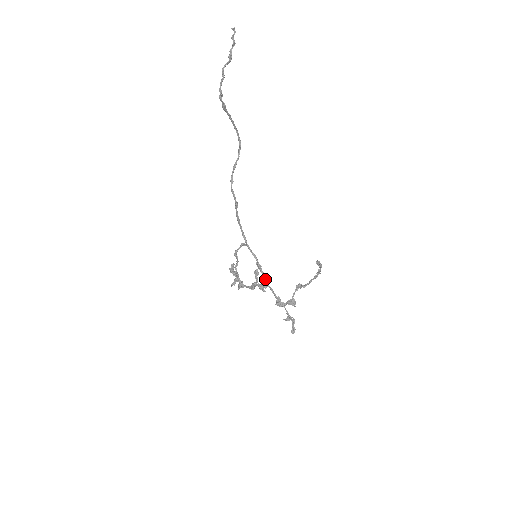
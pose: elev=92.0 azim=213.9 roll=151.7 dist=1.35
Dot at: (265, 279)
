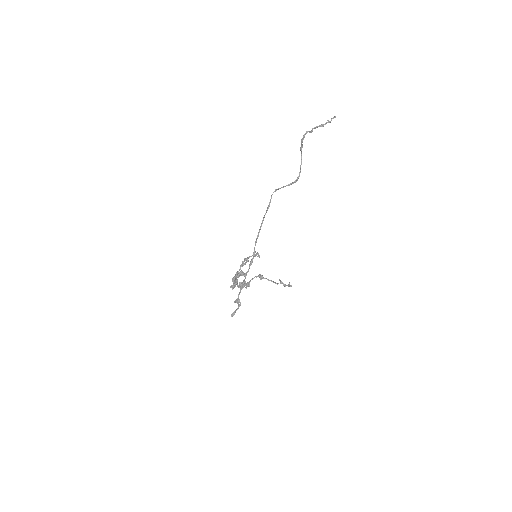
Dot at: (248, 271)
